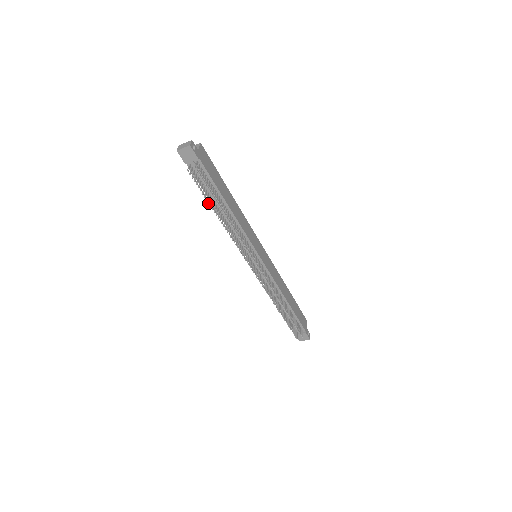
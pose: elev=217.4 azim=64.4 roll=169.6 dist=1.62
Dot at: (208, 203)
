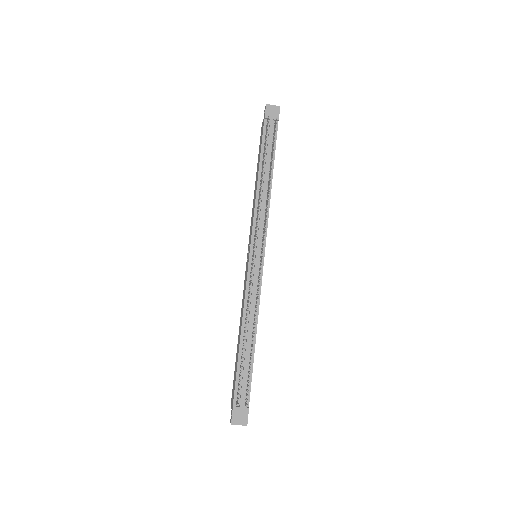
Dot at: (264, 154)
